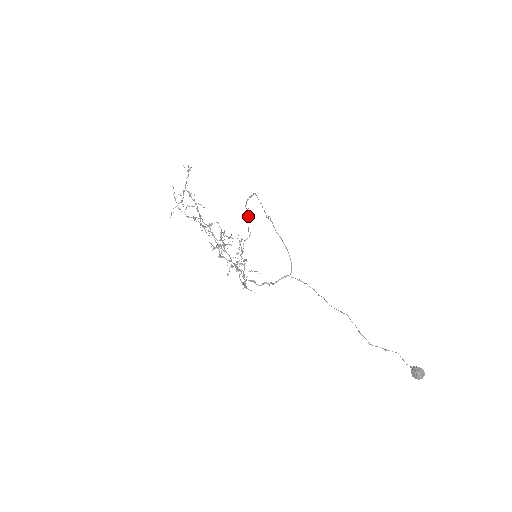
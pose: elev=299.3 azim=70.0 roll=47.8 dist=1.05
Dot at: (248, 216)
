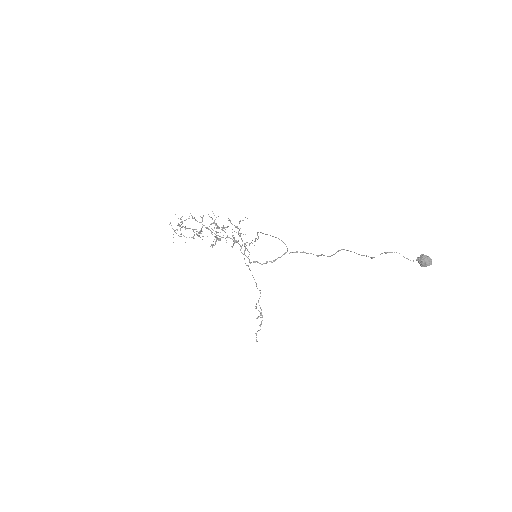
Dot at: occluded
